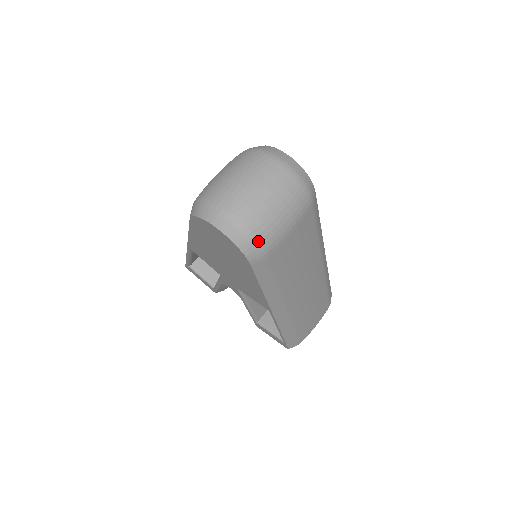
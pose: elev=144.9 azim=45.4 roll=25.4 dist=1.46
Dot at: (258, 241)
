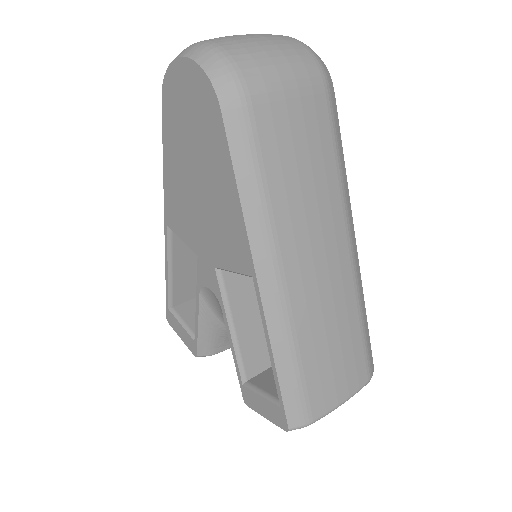
Dot at: (236, 69)
